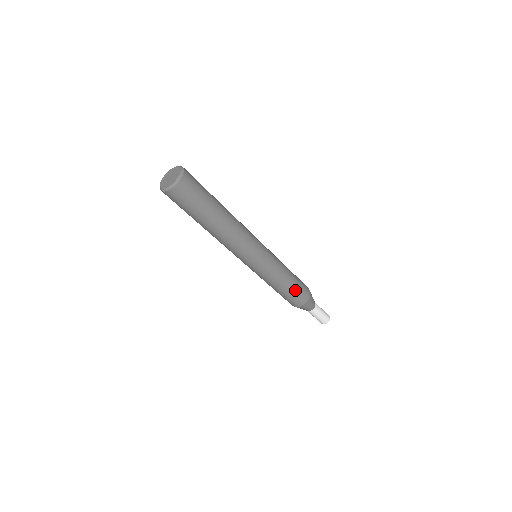
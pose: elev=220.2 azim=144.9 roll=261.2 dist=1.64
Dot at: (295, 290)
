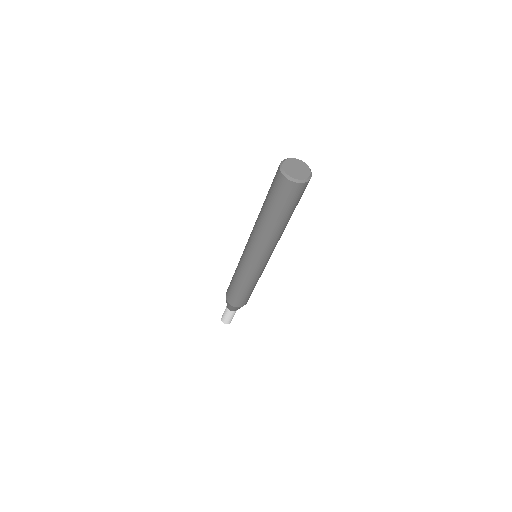
Dot at: (242, 296)
